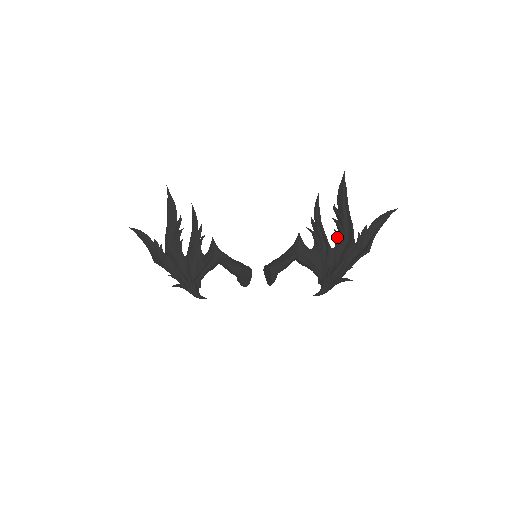
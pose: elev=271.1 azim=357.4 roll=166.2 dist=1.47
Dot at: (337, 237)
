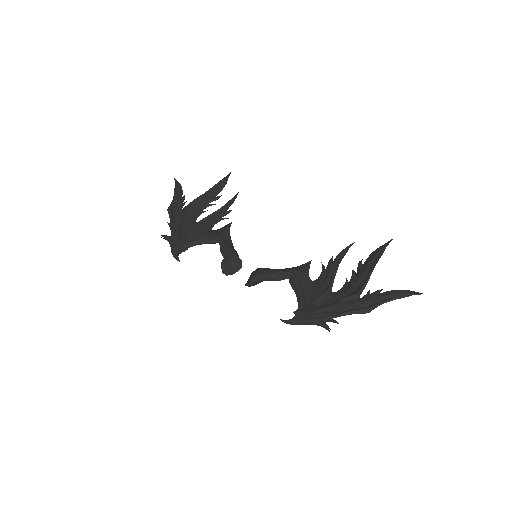
Dot at: (345, 285)
